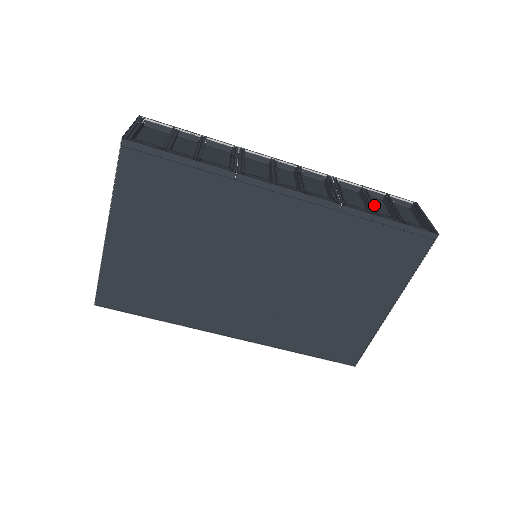
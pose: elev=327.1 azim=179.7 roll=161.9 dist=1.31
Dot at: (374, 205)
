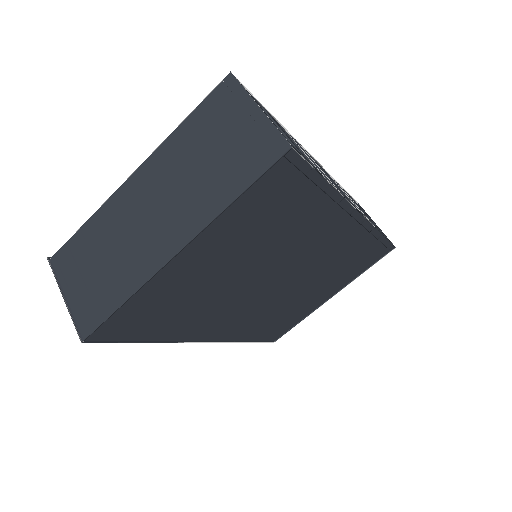
Dot at: occluded
